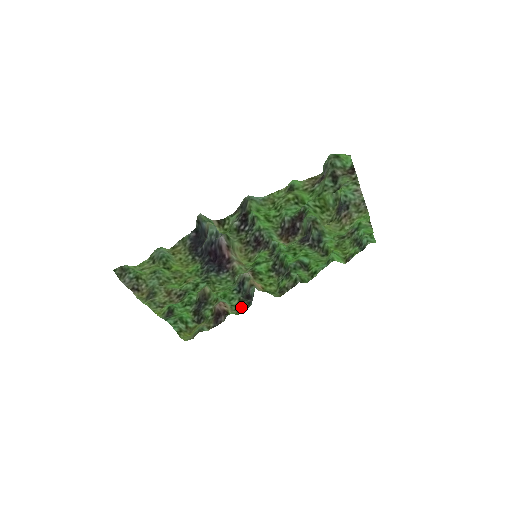
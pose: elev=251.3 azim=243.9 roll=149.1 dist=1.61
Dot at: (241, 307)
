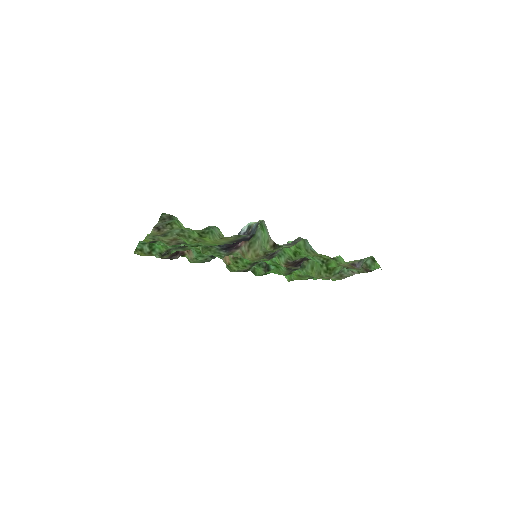
Dot at: (199, 261)
